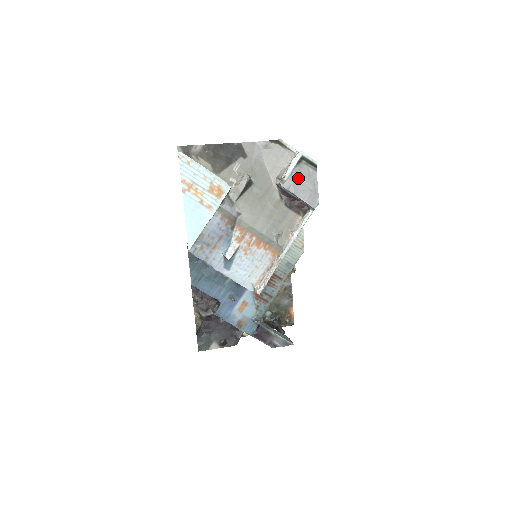
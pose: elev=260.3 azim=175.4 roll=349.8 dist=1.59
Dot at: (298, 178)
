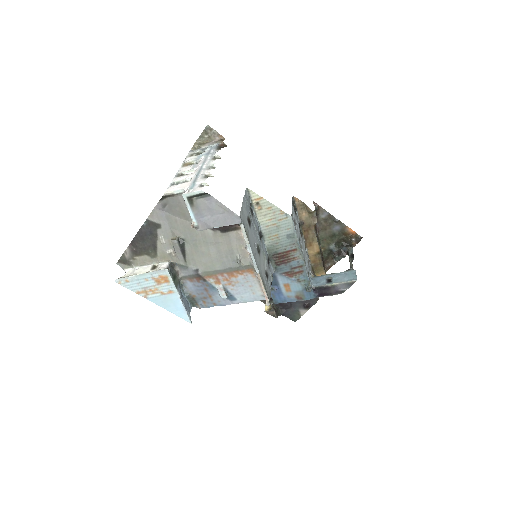
Dot at: (204, 214)
